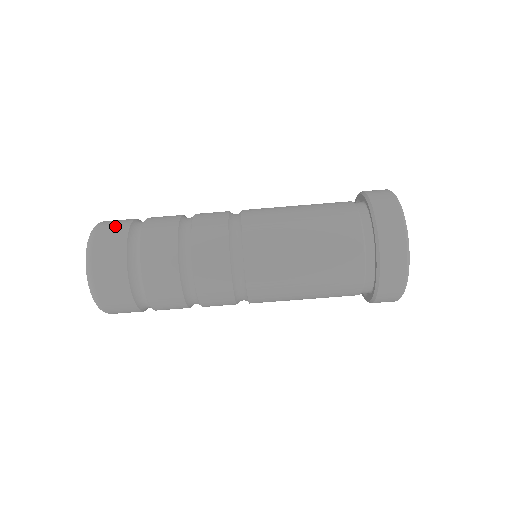
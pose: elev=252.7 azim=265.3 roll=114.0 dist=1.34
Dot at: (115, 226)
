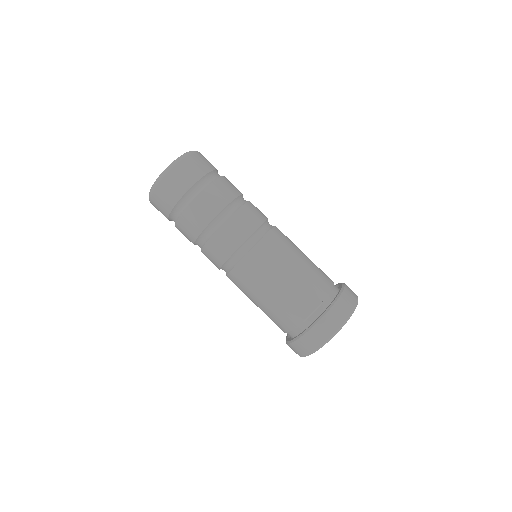
Dot at: (191, 171)
